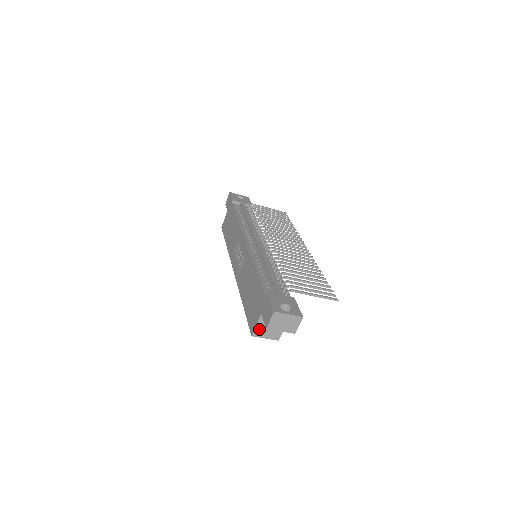
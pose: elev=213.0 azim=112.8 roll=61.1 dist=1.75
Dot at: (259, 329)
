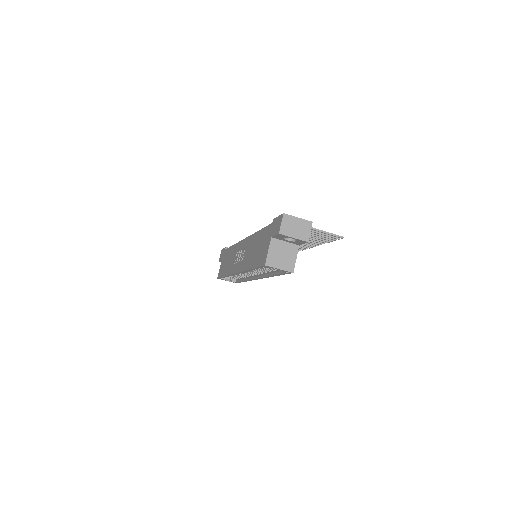
Dot at: (271, 257)
